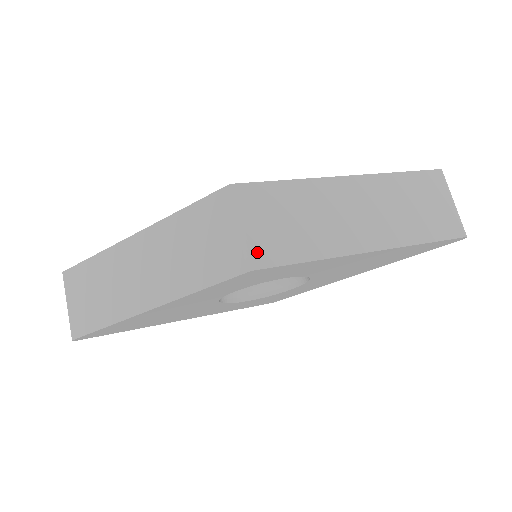
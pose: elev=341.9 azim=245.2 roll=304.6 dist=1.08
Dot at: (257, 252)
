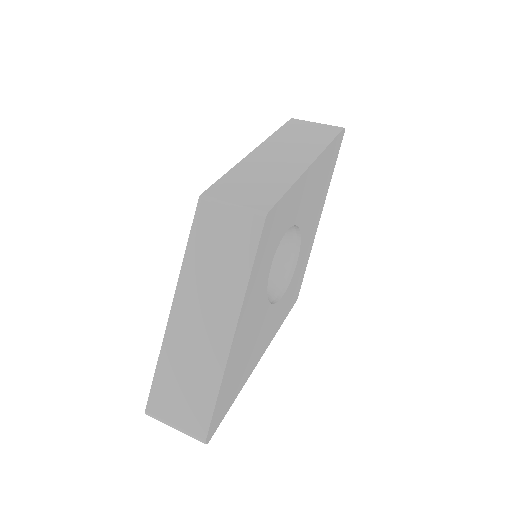
Dot at: (257, 206)
